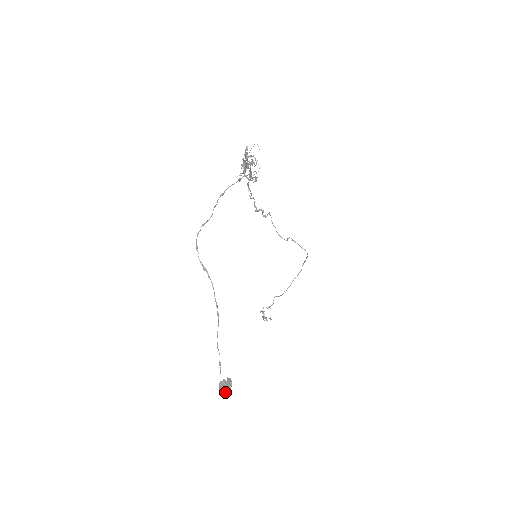
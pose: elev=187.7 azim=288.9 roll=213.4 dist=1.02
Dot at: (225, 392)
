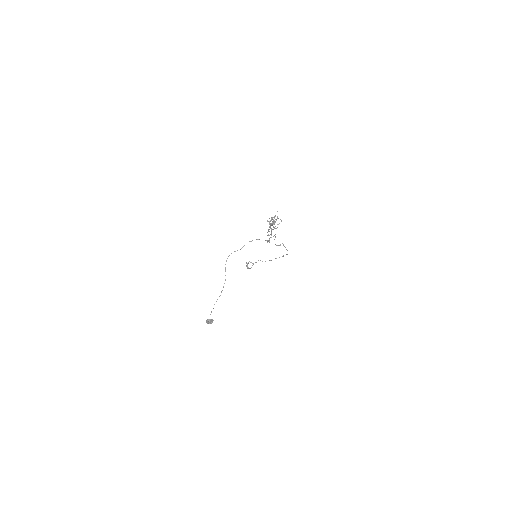
Dot at: occluded
